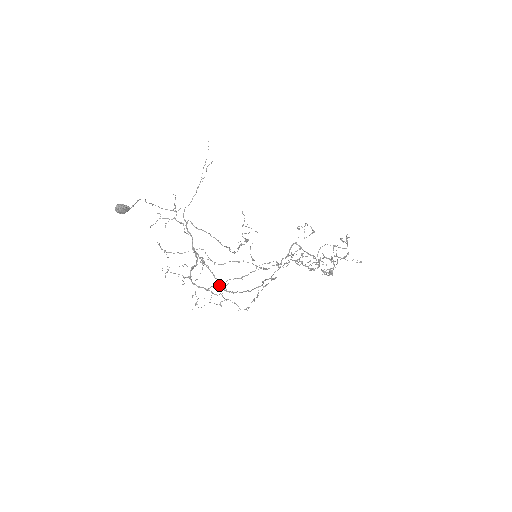
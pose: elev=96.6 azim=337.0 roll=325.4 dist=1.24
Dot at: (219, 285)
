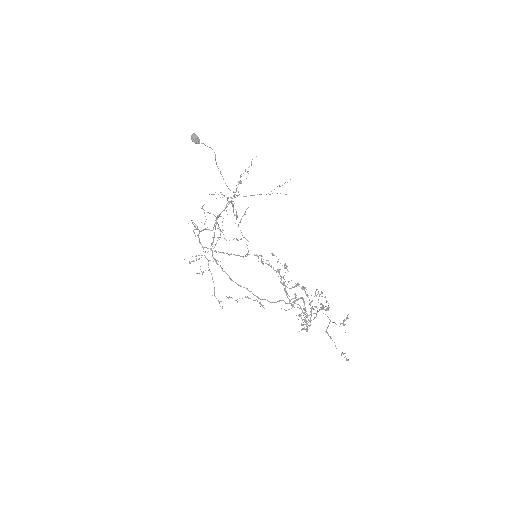
Dot at: (211, 245)
